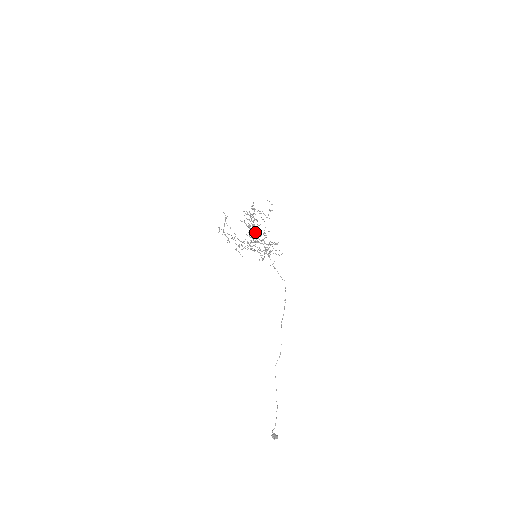
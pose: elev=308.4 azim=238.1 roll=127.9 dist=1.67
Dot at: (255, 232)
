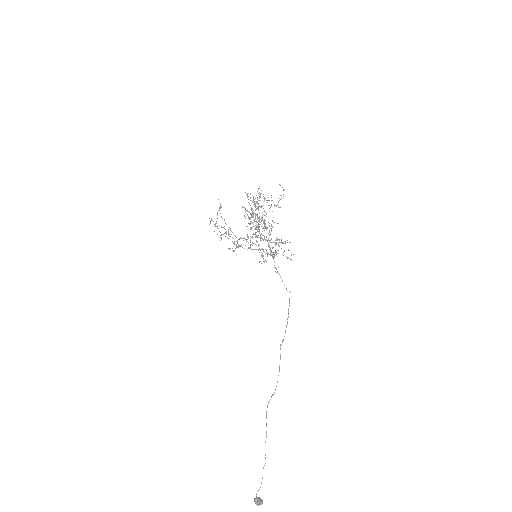
Dot at: (258, 224)
